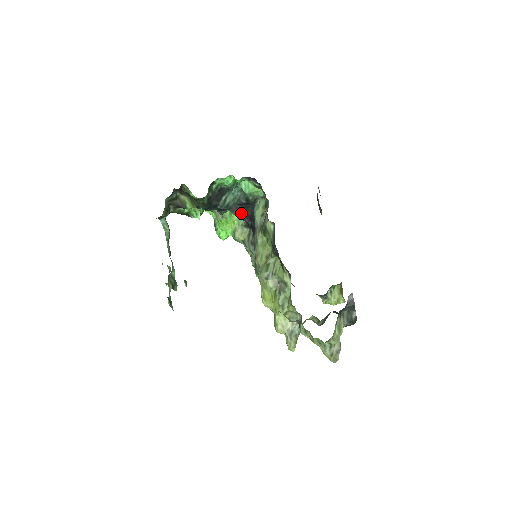
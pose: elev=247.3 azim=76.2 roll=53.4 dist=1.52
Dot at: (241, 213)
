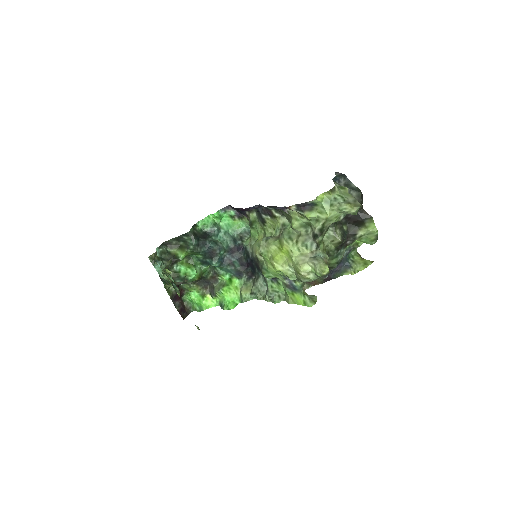
Dot at: (237, 265)
